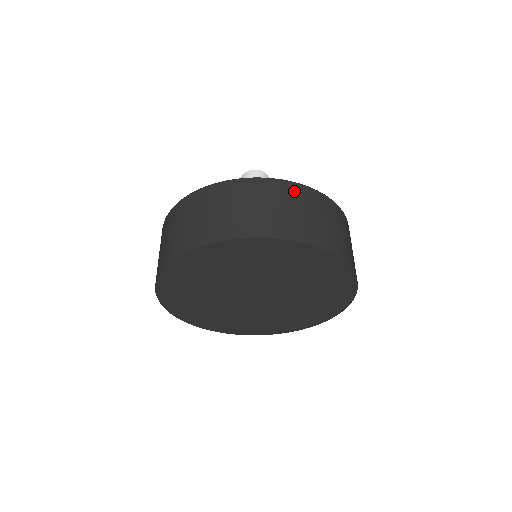
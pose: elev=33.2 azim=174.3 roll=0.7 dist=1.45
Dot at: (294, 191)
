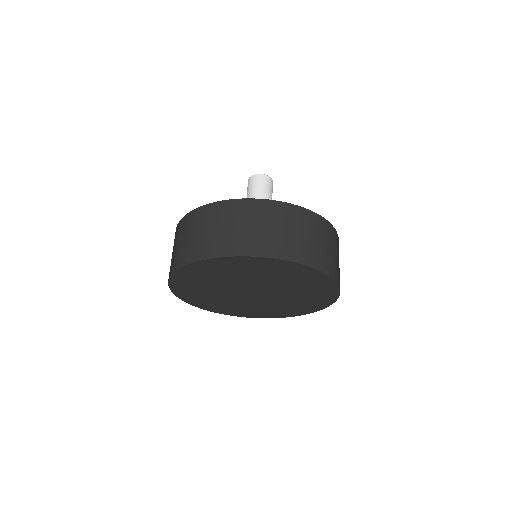
Dot at: (208, 213)
